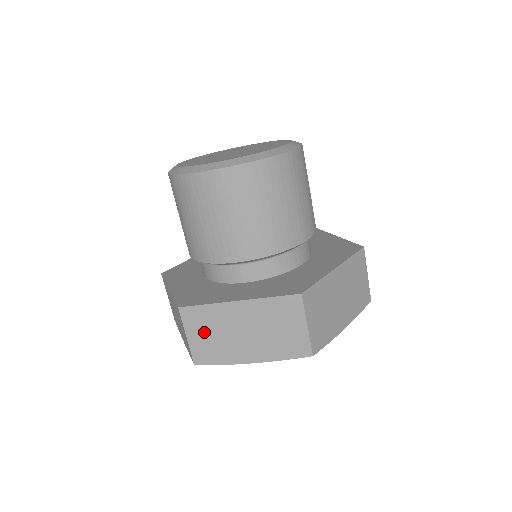
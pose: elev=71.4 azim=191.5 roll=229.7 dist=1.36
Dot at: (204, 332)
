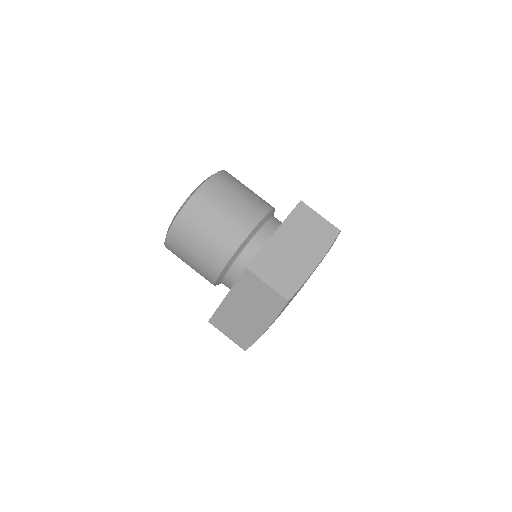
Dot at: (274, 271)
